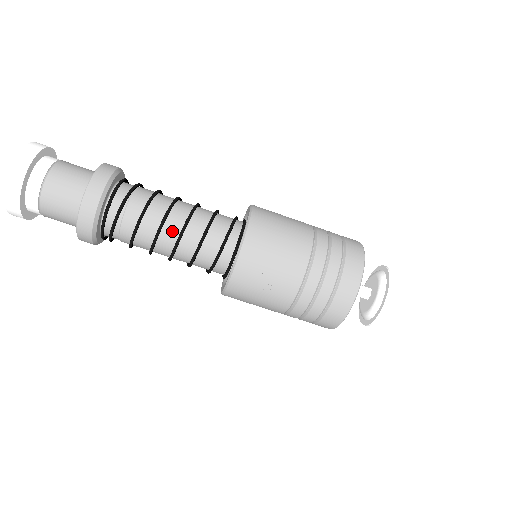
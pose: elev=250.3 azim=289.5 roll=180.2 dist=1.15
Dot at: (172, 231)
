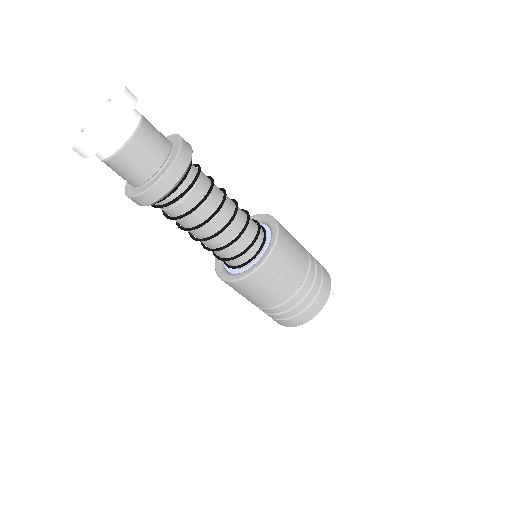
Dot at: (223, 217)
